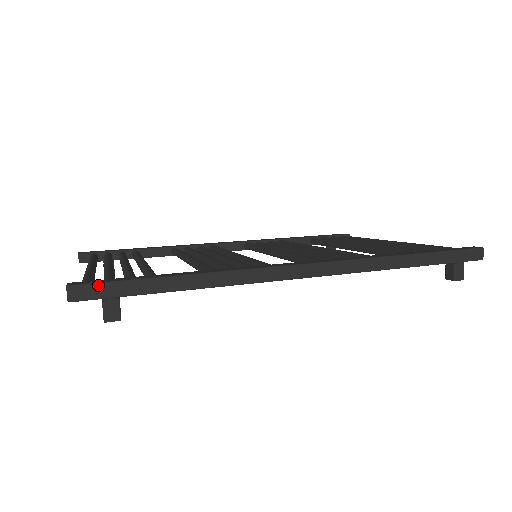
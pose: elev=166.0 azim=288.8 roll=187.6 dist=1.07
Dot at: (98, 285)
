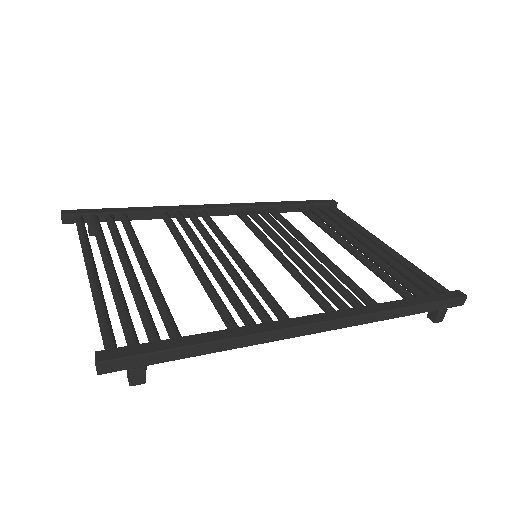
Dot at: (128, 359)
